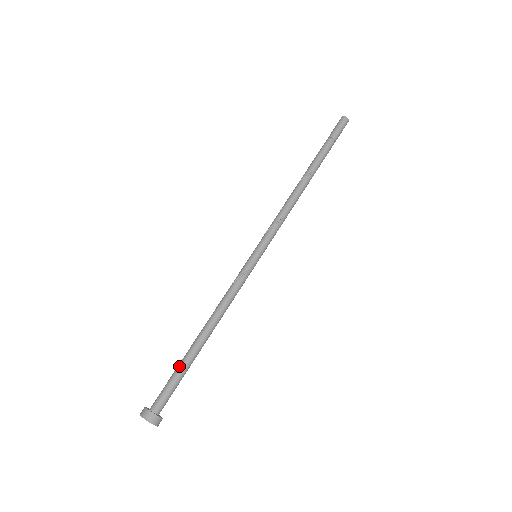
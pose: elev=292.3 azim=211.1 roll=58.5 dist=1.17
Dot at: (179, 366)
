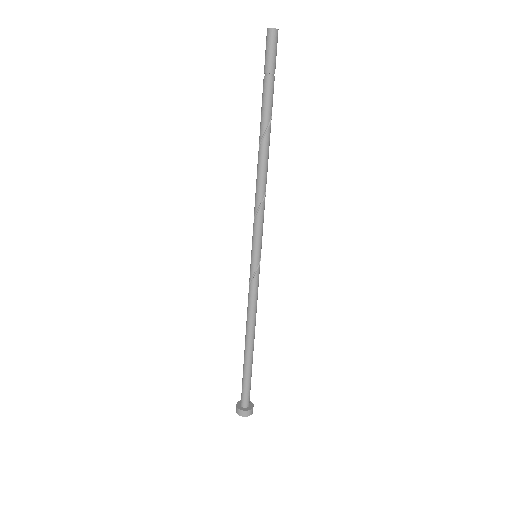
Dot at: (243, 370)
